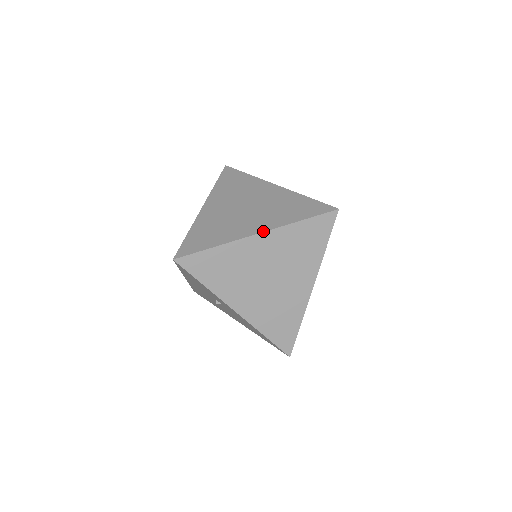
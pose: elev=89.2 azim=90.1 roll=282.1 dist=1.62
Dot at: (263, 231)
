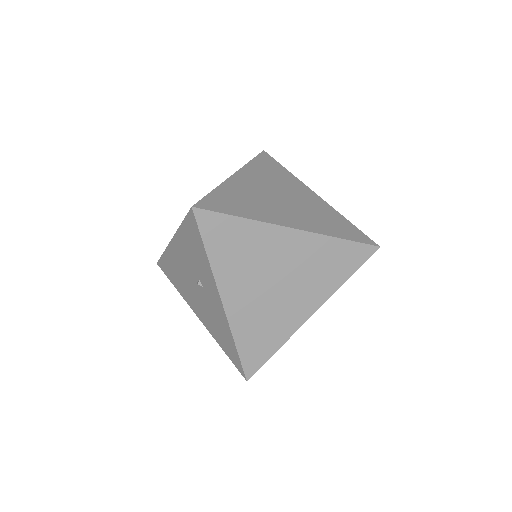
Dot at: (299, 228)
